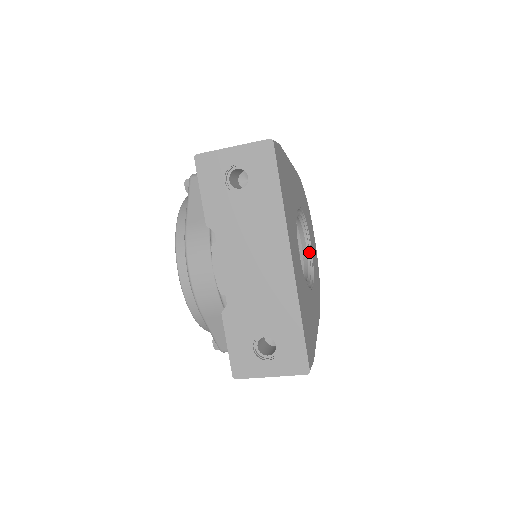
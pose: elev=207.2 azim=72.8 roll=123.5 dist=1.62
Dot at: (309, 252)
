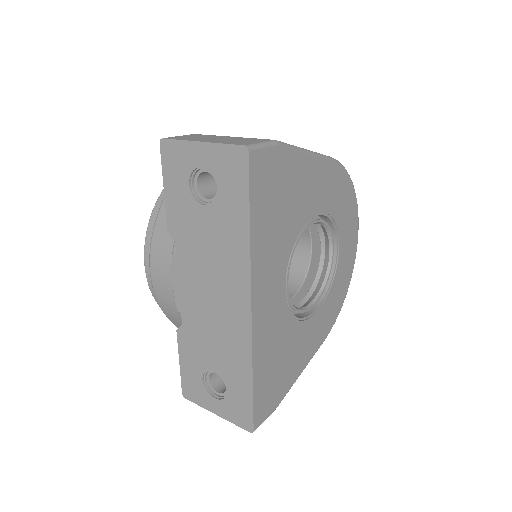
Dot at: (332, 262)
